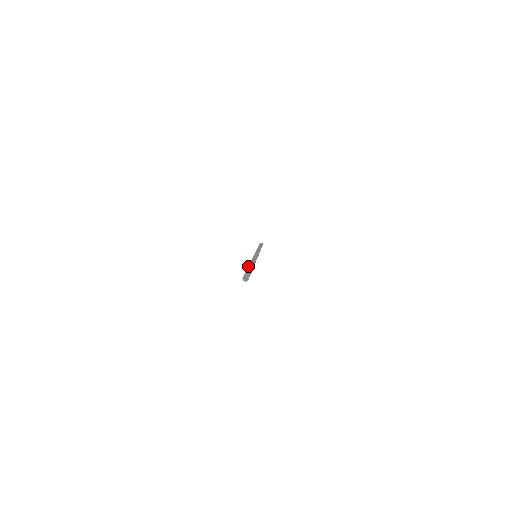
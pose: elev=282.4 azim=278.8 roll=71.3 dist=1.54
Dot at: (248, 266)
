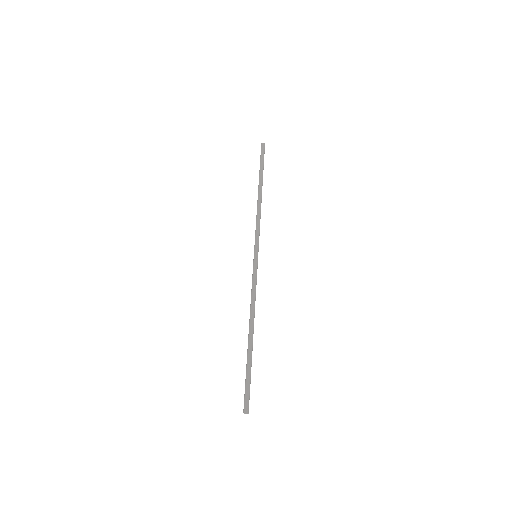
Dot at: (248, 351)
